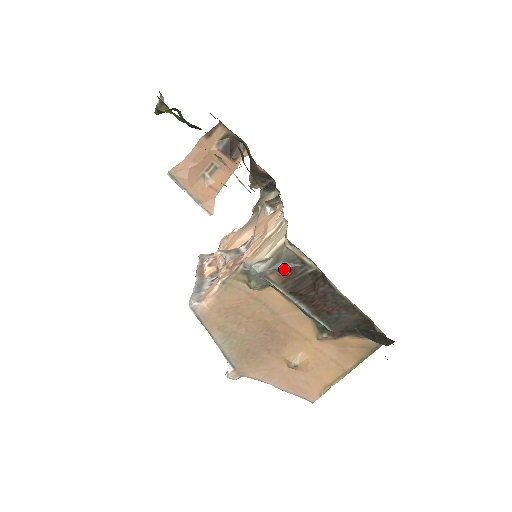
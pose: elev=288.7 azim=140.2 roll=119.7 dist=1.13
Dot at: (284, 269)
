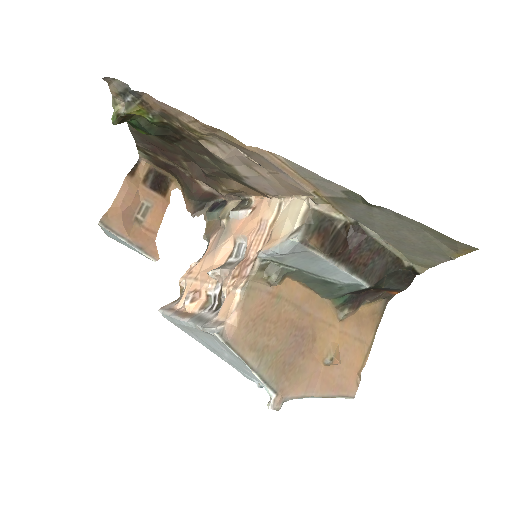
Dot at: (319, 231)
